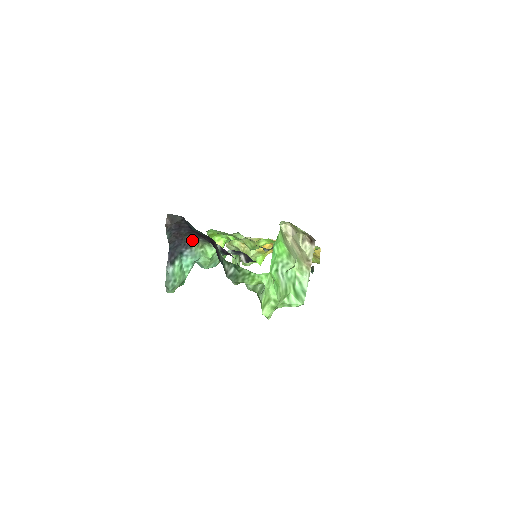
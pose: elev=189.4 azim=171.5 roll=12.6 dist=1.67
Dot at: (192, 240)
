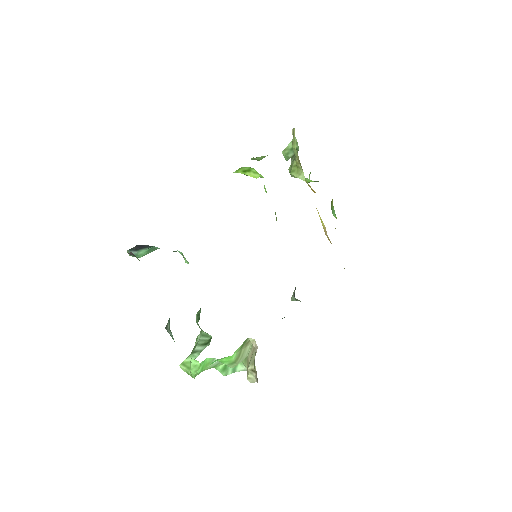
Dot at: occluded
